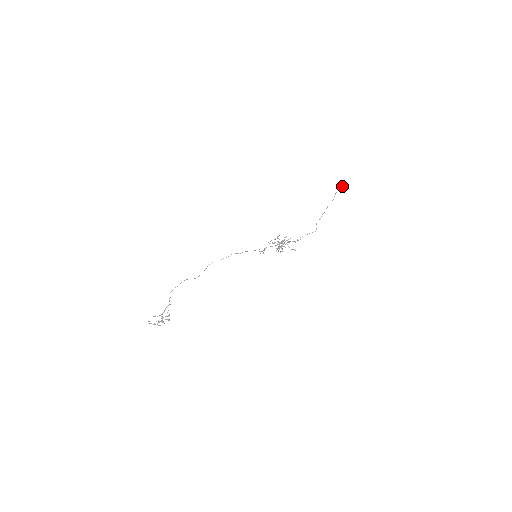
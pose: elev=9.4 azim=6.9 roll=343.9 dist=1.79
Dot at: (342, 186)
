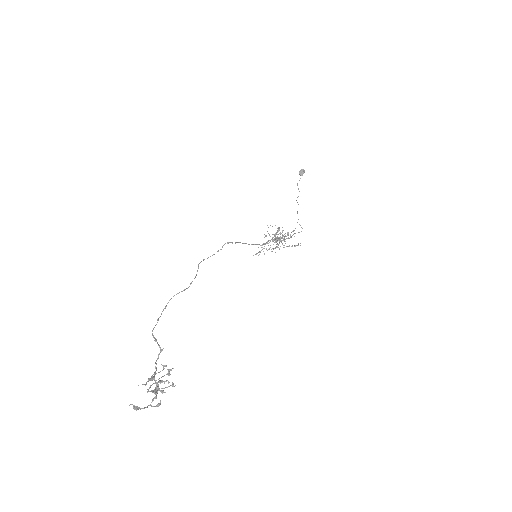
Dot at: (300, 171)
